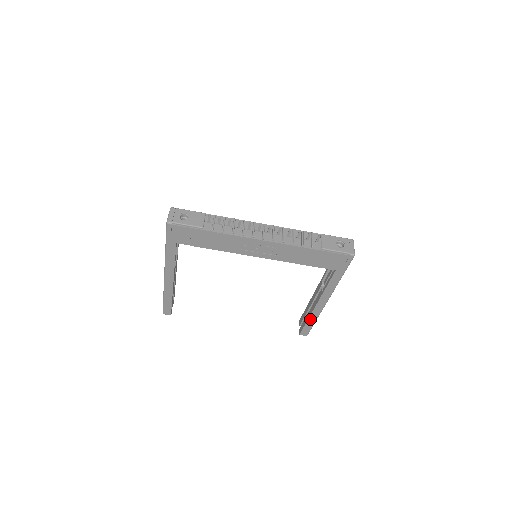
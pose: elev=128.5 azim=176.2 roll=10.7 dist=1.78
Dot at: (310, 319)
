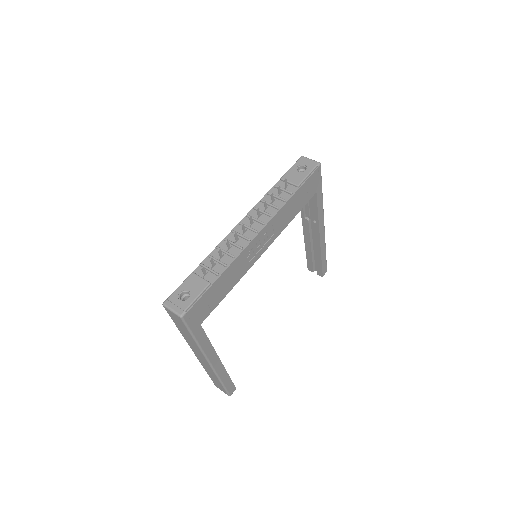
Dot at: (322, 255)
